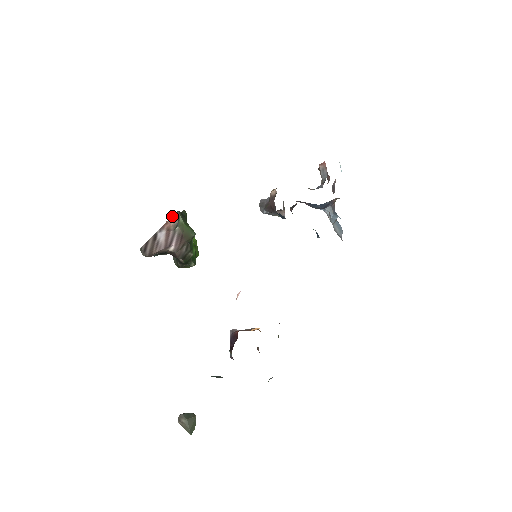
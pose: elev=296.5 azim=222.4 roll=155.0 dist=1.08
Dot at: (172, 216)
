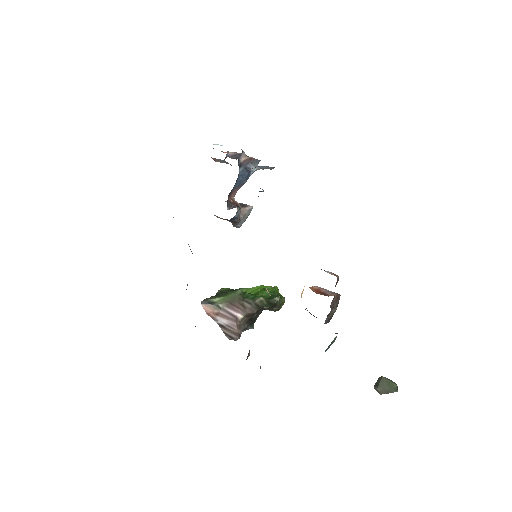
Dot at: (203, 308)
